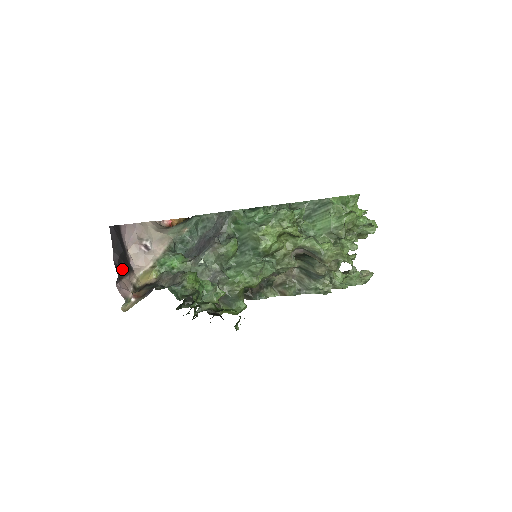
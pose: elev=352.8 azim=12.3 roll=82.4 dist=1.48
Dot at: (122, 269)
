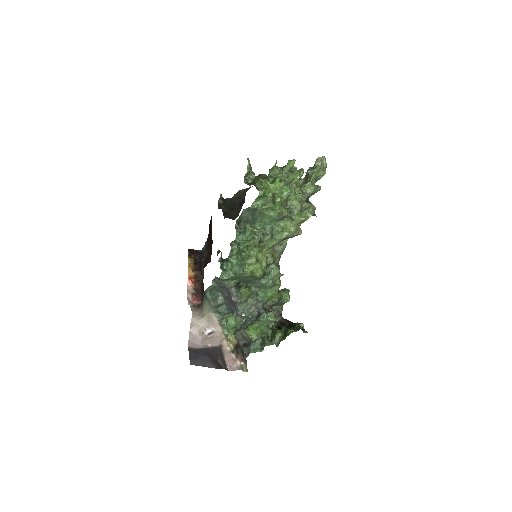
Dot at: (219, 360)
